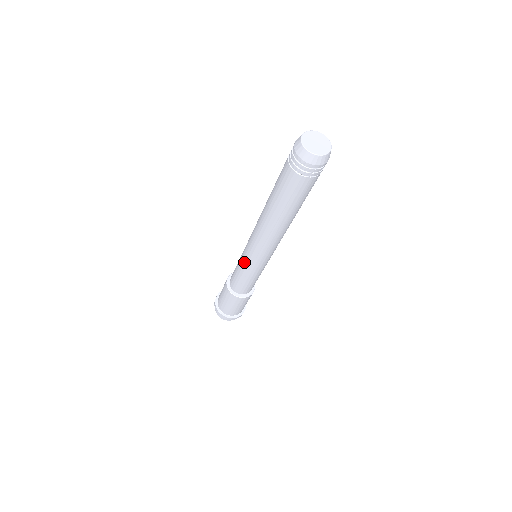
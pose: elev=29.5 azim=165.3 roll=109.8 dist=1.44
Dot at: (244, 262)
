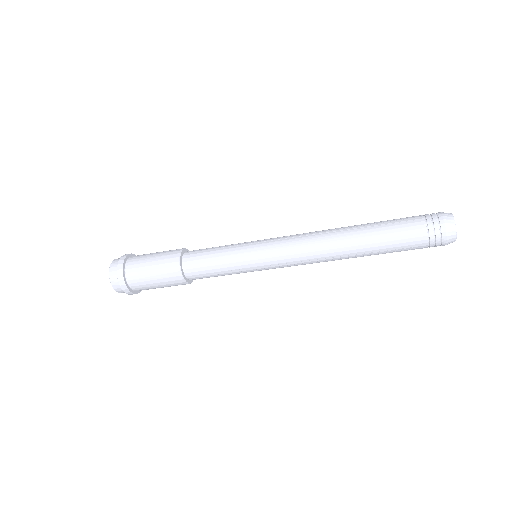
Dot at: (251, 263)
